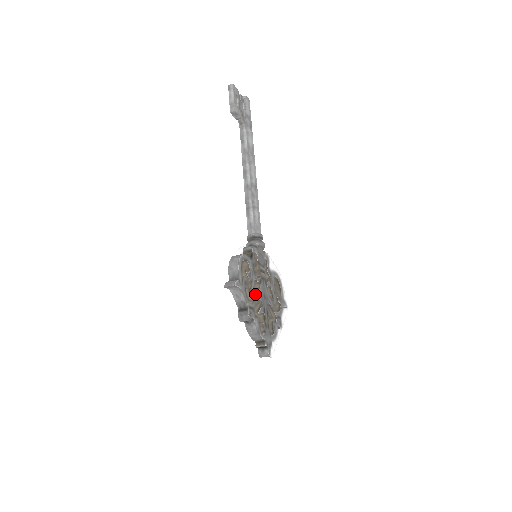
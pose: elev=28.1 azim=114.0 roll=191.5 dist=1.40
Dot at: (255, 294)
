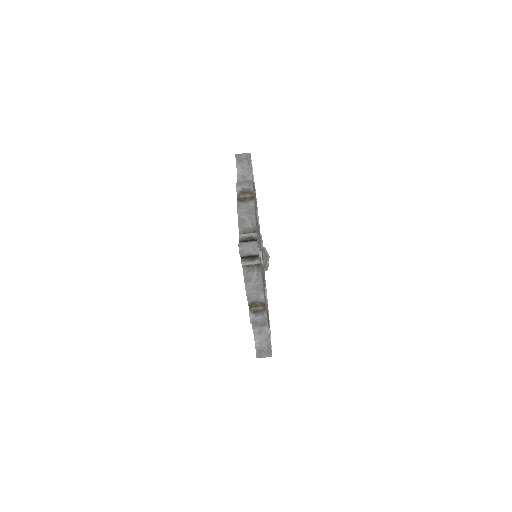
Dot at: (257, 219)
